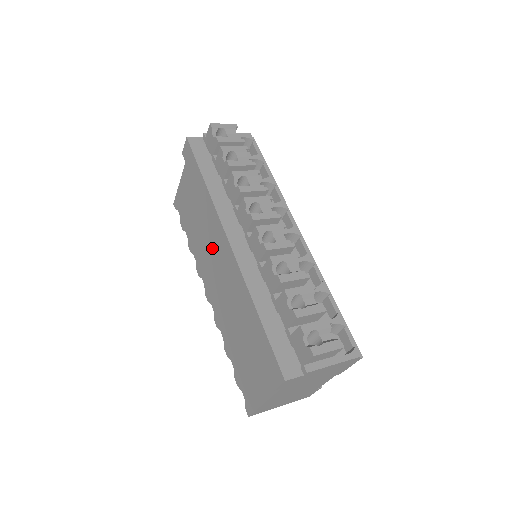
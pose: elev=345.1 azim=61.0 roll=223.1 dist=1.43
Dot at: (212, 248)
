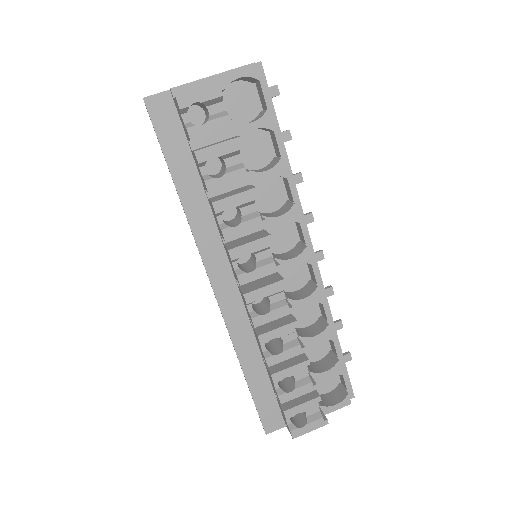
Dot at: occluded
